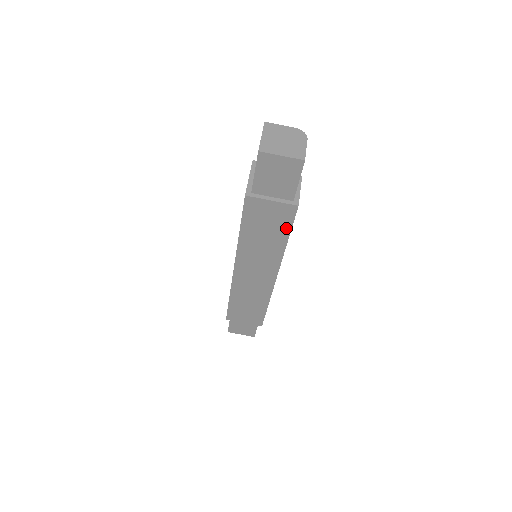
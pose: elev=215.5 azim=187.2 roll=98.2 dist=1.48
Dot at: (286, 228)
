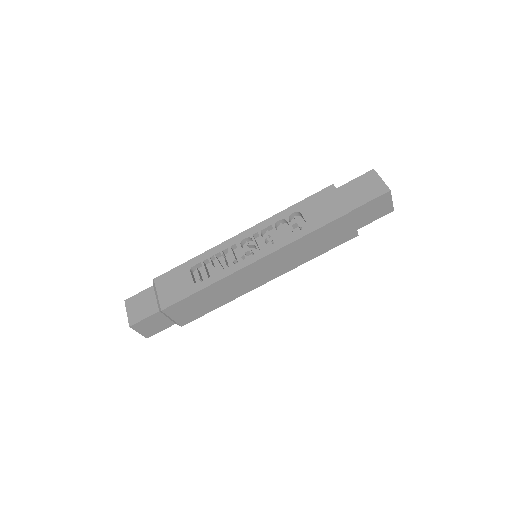
Dot at: (332, 246)
